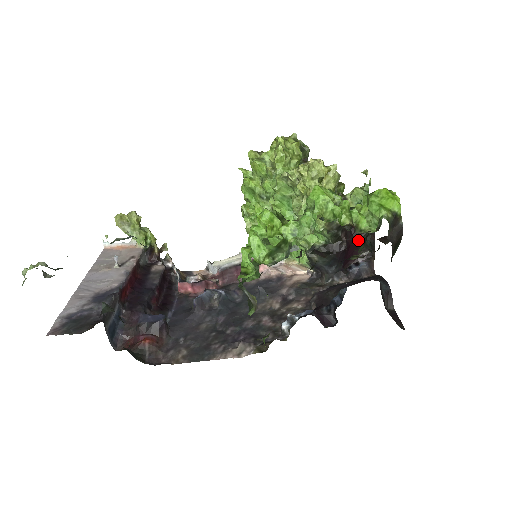
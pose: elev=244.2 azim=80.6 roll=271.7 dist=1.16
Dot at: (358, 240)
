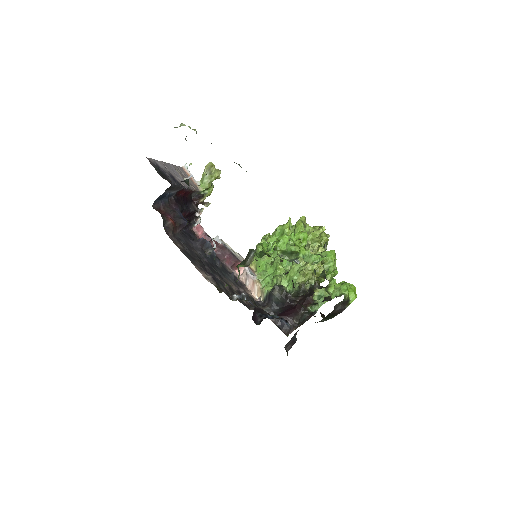
Dot at: (301, 310)
